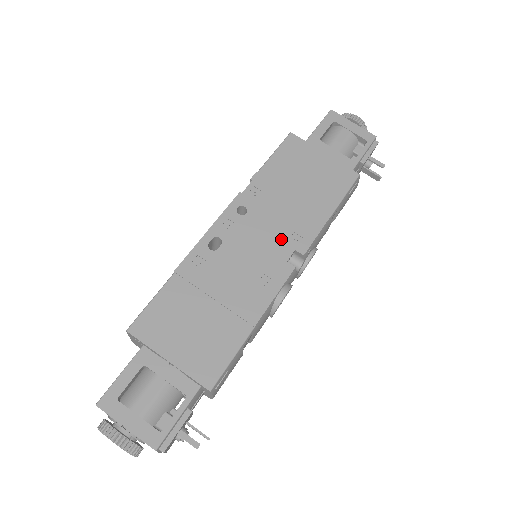
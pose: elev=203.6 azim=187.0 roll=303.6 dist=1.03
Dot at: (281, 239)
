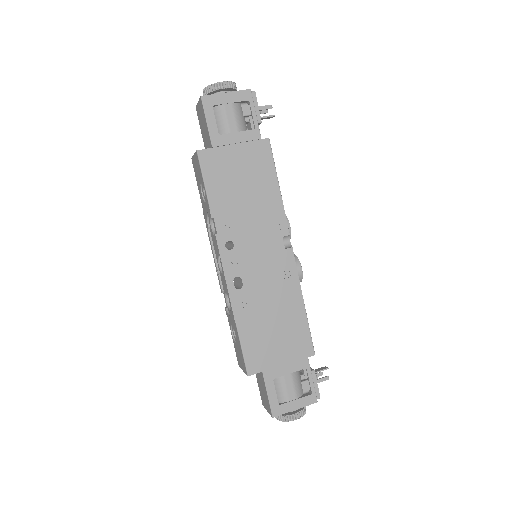
Dot at: (269, 239)
